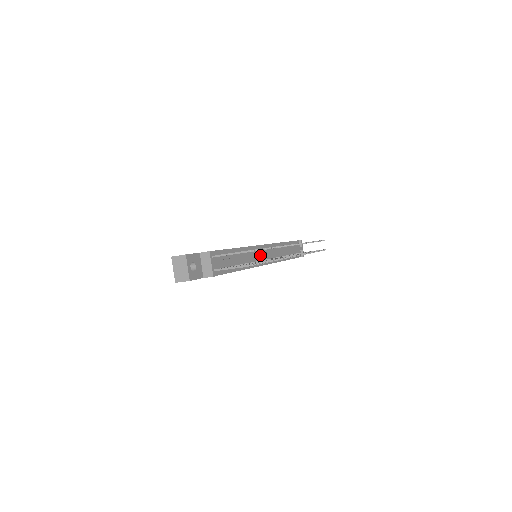
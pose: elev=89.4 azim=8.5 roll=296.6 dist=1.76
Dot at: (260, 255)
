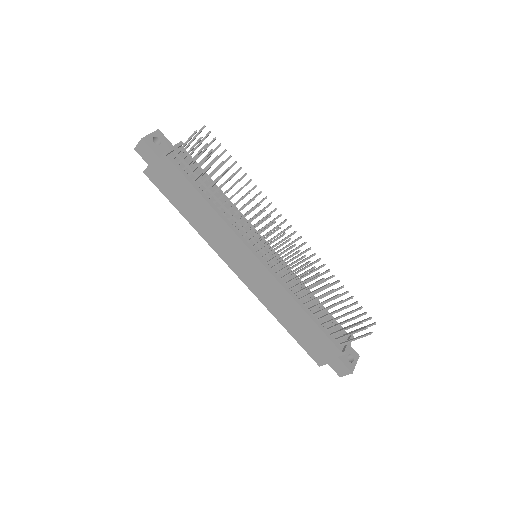
Dot at: (253, 235)
